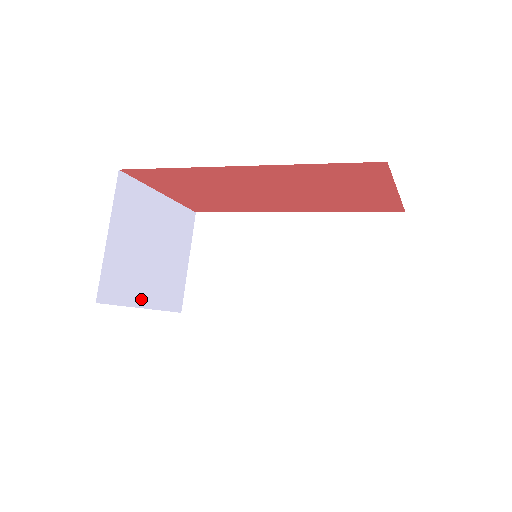
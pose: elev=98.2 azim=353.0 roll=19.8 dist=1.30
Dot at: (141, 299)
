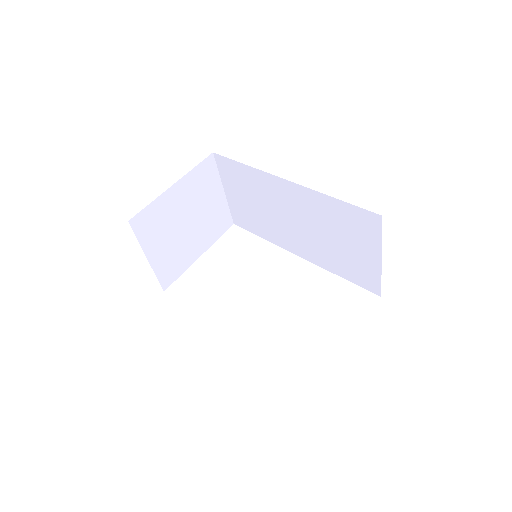
Dot at: (195, 255)
